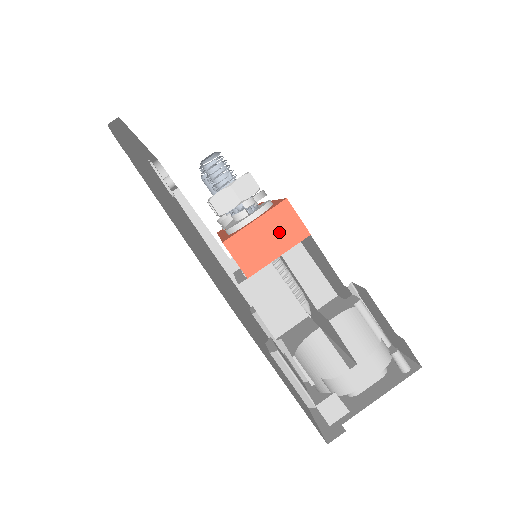
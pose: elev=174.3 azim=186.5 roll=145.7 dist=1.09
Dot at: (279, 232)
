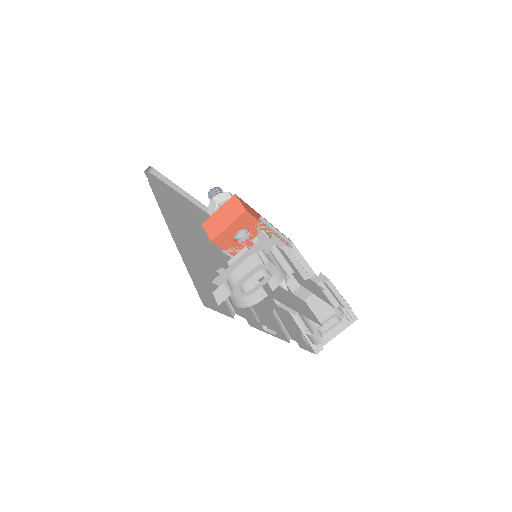
Dot at: (229, 213)
